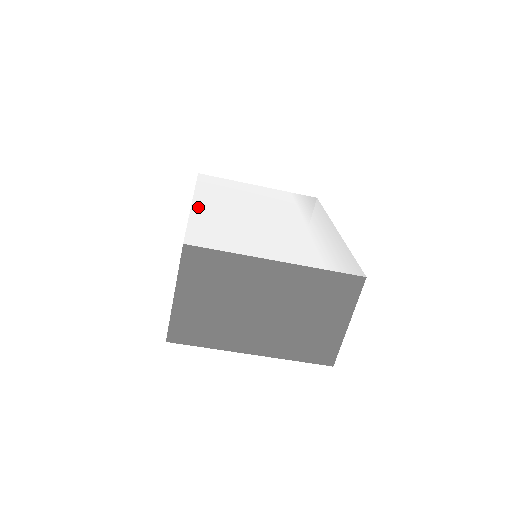
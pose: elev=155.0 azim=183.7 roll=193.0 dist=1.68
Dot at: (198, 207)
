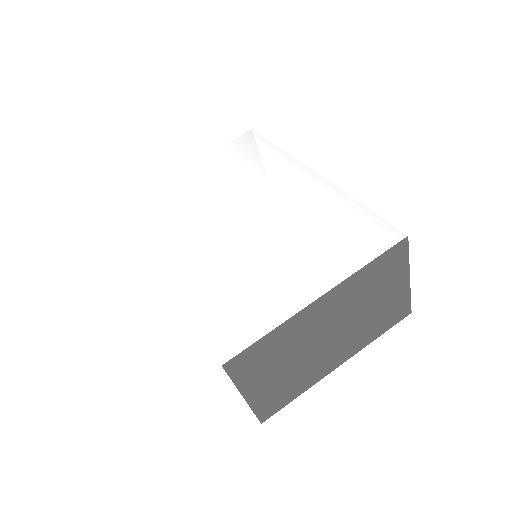
Dot at: (175, 276)
